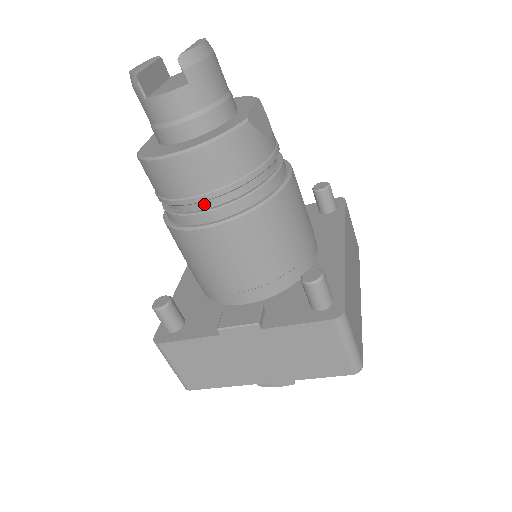
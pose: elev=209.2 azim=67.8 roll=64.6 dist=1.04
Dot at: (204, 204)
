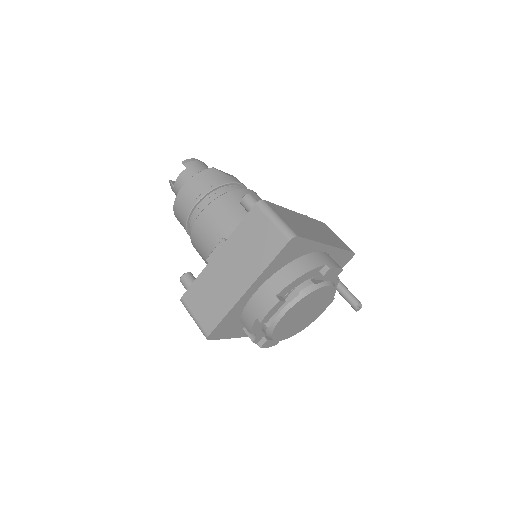
Dot at: (198, 208)
